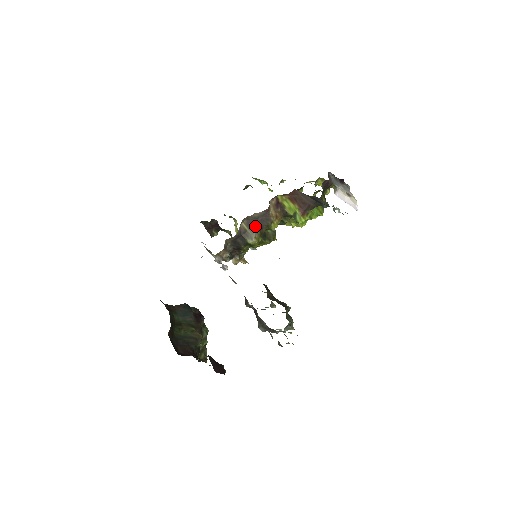
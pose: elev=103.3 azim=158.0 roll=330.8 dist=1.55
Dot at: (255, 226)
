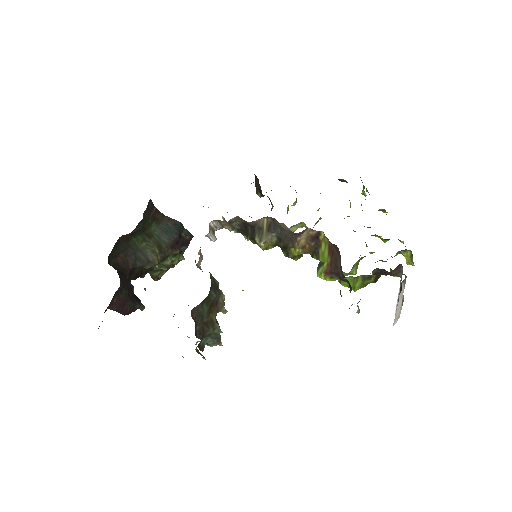
Dot at: (275, 233)
